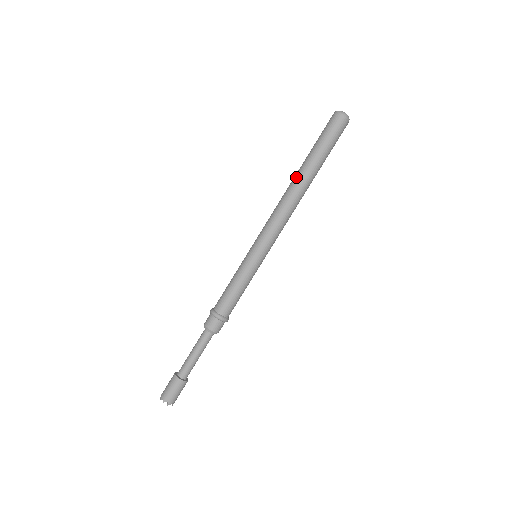
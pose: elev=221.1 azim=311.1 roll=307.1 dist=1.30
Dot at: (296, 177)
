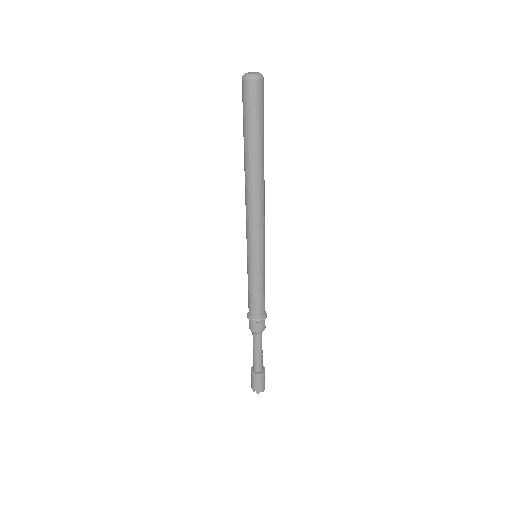
Dot at: (244, 169)
